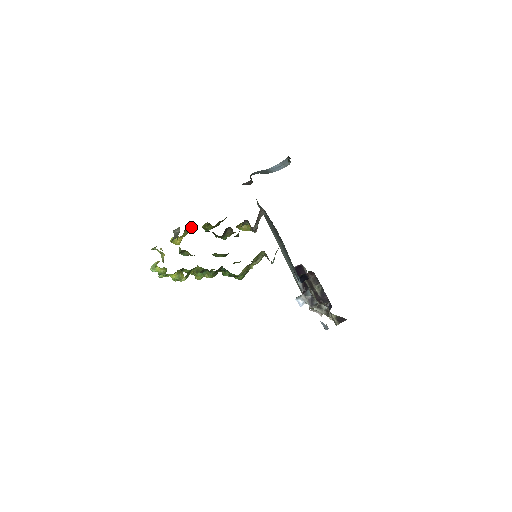
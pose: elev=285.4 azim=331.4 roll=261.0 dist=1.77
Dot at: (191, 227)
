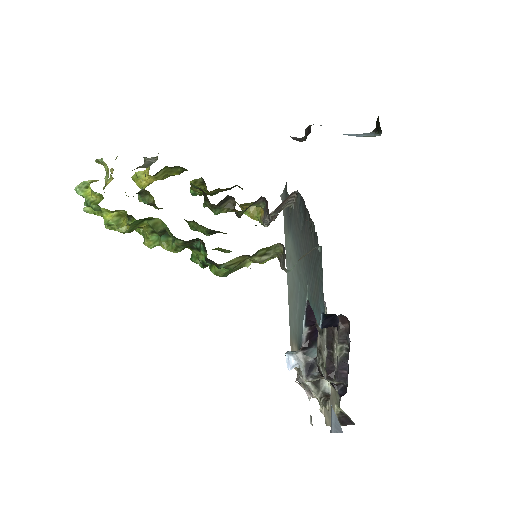
Dot at: (175, 170)
